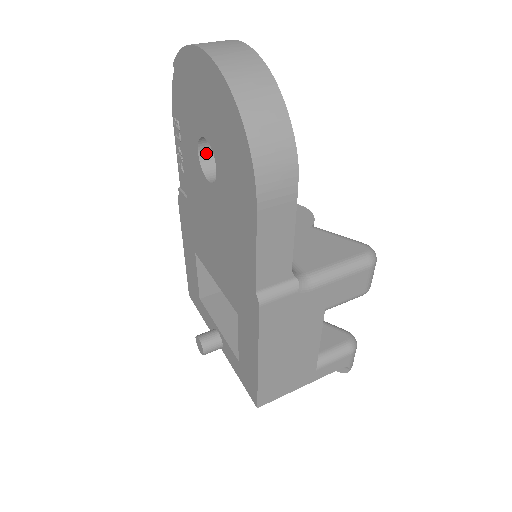
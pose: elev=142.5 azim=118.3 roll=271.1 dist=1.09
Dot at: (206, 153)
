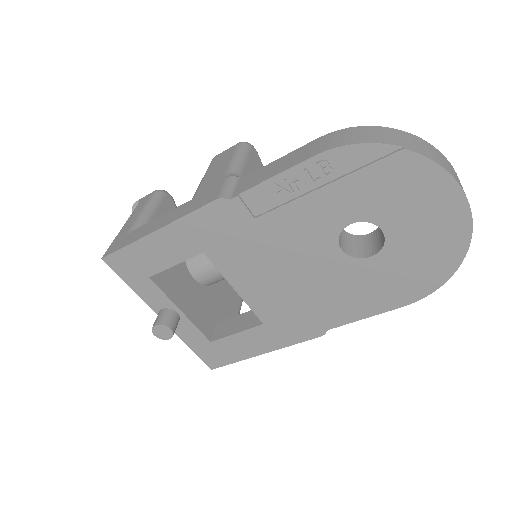
Dot at: occluded
